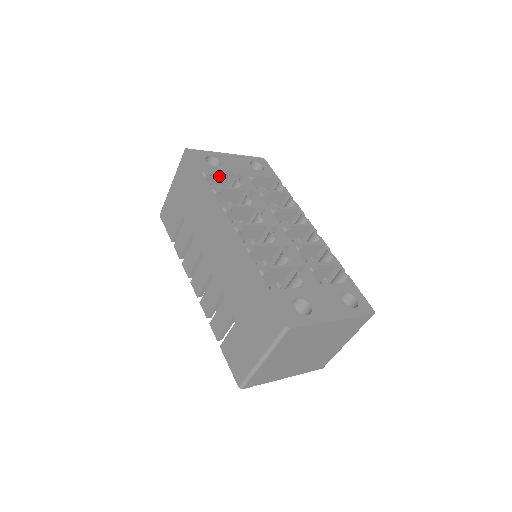
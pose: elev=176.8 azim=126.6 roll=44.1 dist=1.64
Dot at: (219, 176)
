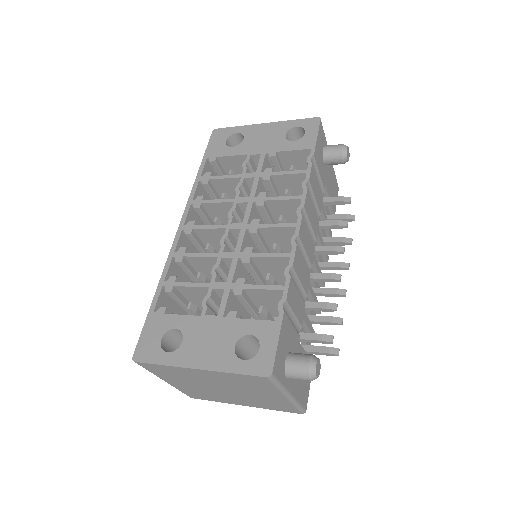
Dot at: (232, 159)
